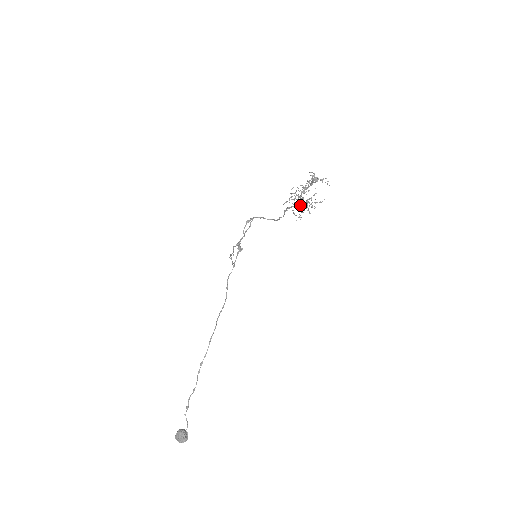
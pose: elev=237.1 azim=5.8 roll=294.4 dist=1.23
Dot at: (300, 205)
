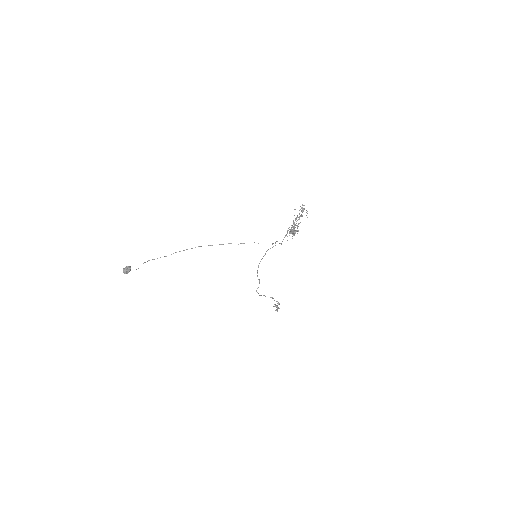
Dot at: (292, 229)
